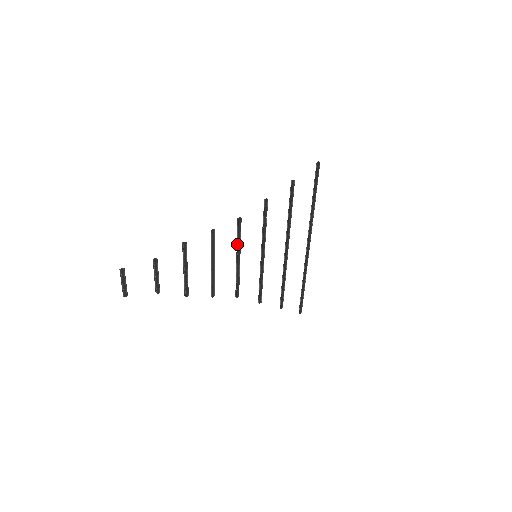
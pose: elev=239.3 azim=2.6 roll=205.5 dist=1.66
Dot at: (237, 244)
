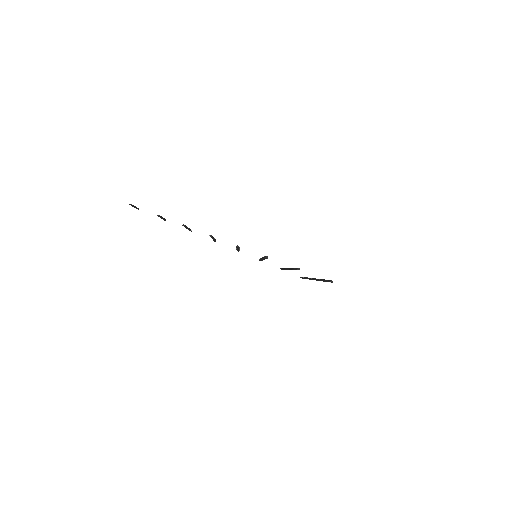
Dot at: occluded
